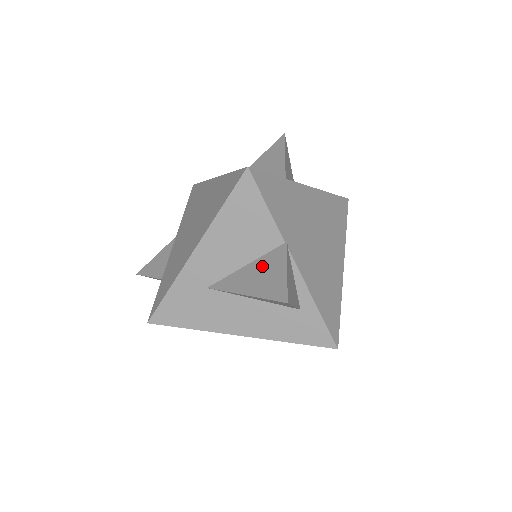
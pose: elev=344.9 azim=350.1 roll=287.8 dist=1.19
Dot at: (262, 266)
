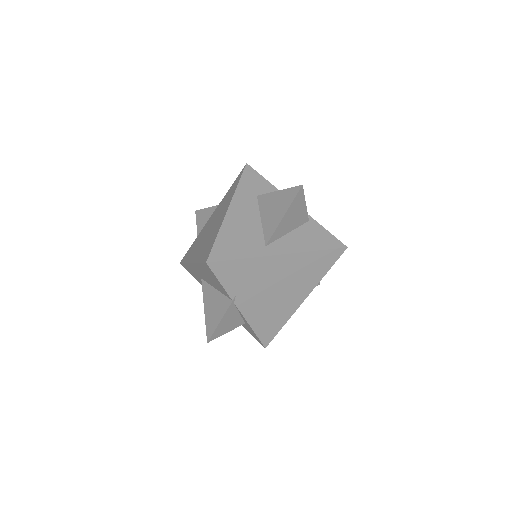
Dot at: (218, 302)
